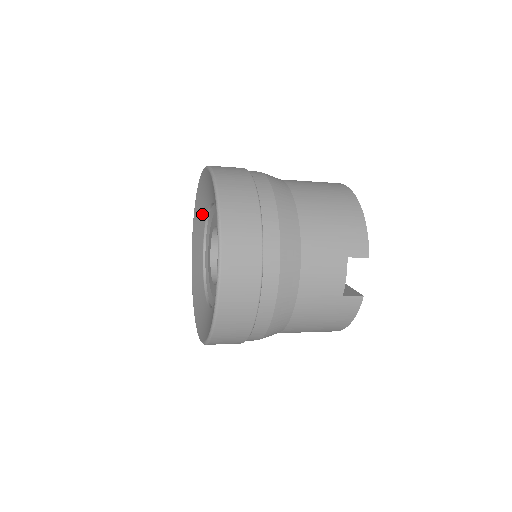
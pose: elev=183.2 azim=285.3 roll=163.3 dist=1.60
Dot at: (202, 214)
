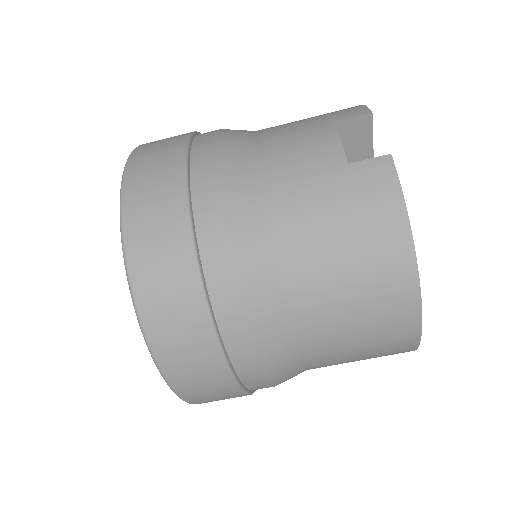
Dot at: occluded
